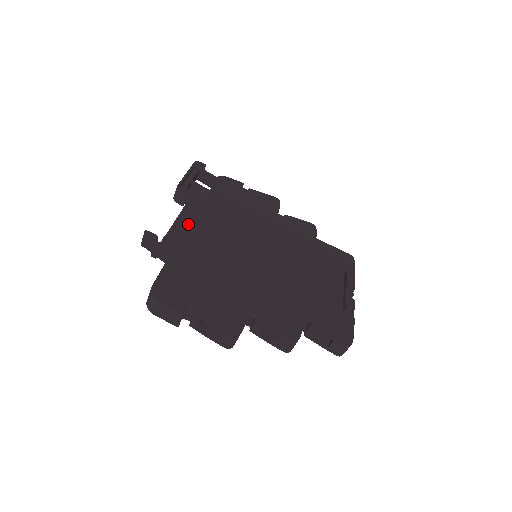
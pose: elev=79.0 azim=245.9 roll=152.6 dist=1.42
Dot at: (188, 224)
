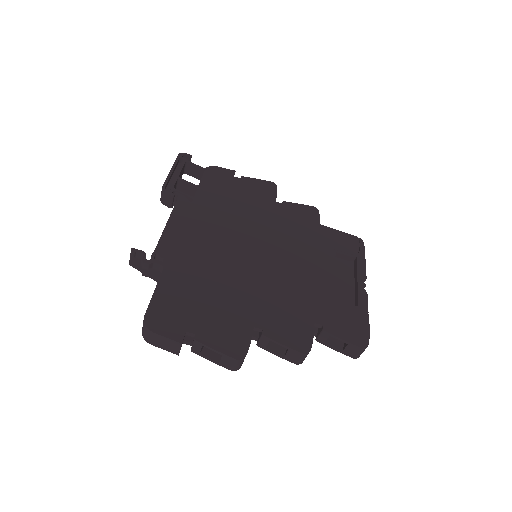
Dot at: (178, 232)
